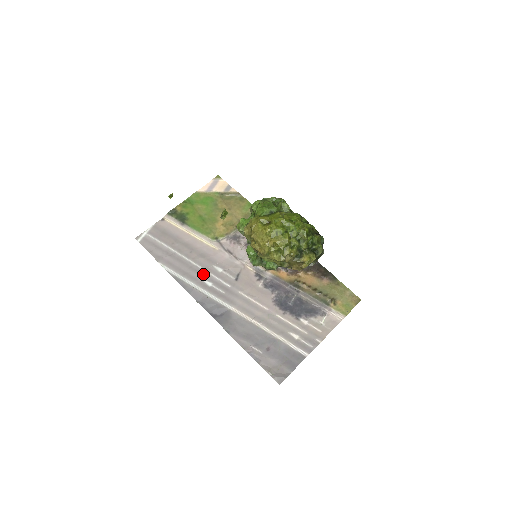
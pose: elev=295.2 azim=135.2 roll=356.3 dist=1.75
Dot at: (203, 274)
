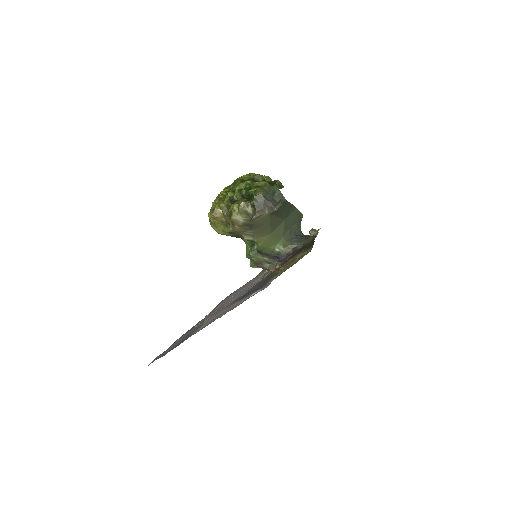
Dot at: occluded
